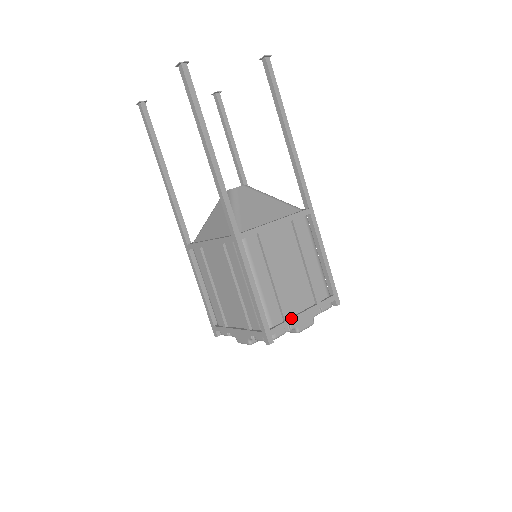
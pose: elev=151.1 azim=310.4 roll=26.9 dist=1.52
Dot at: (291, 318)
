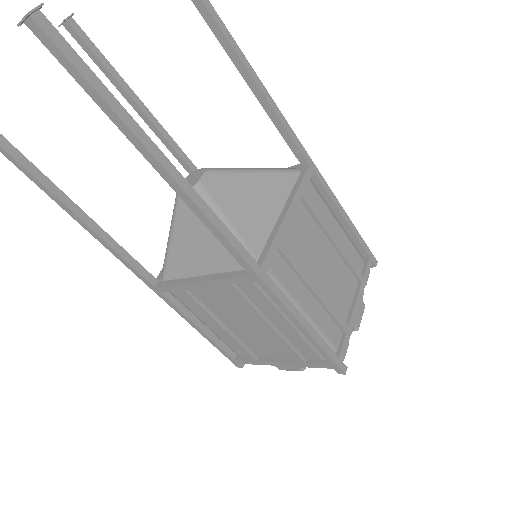
Dot at: (349, 323)
